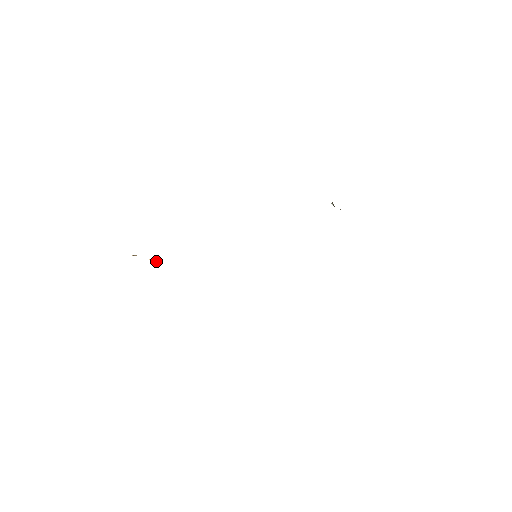
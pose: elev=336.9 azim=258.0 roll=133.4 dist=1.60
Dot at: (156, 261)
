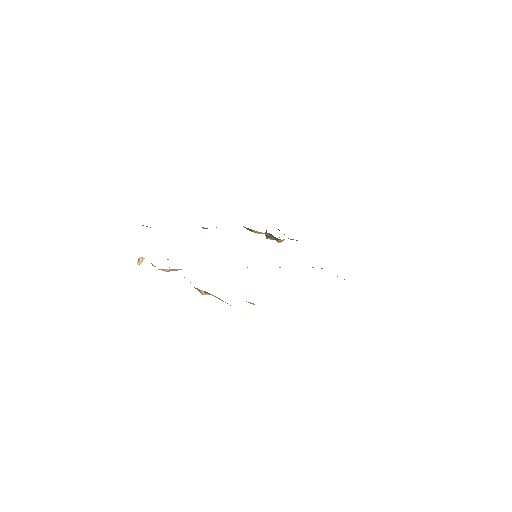
Dot at: occluded
